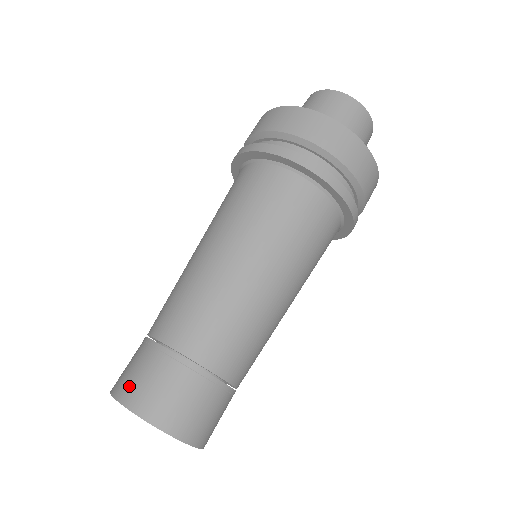
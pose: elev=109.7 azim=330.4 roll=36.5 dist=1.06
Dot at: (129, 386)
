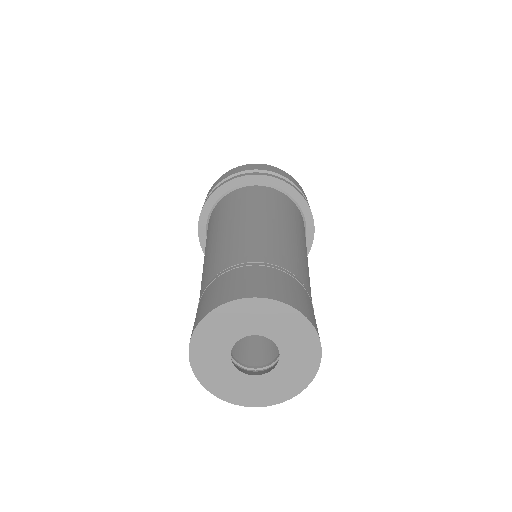
Dot at: (234, 290)
